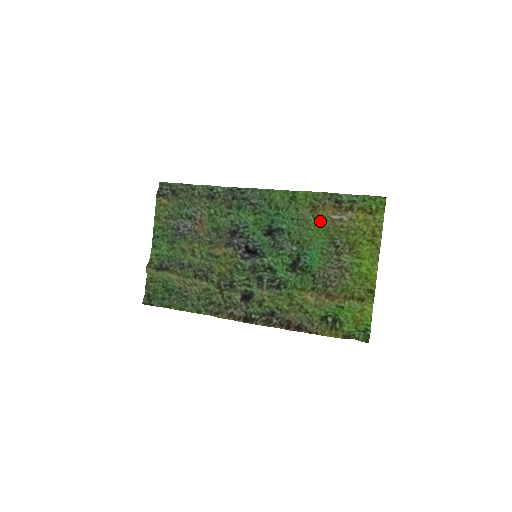
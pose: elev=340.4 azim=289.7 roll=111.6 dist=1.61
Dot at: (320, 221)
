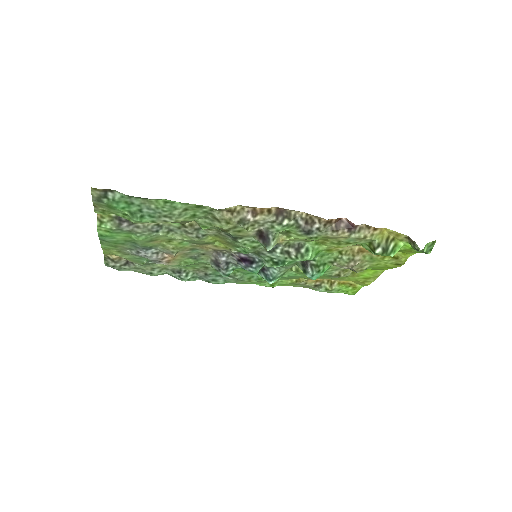
Dot at: (309, 278)
